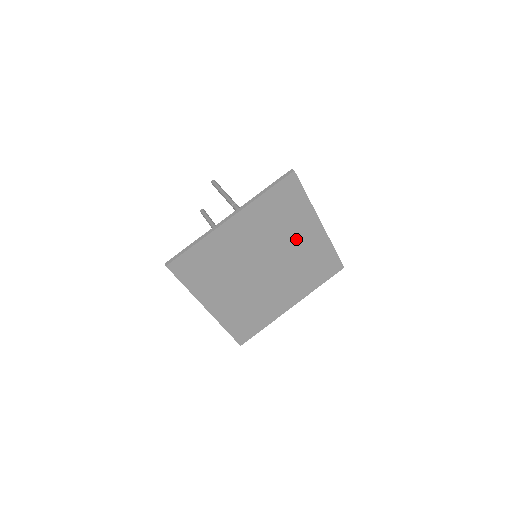
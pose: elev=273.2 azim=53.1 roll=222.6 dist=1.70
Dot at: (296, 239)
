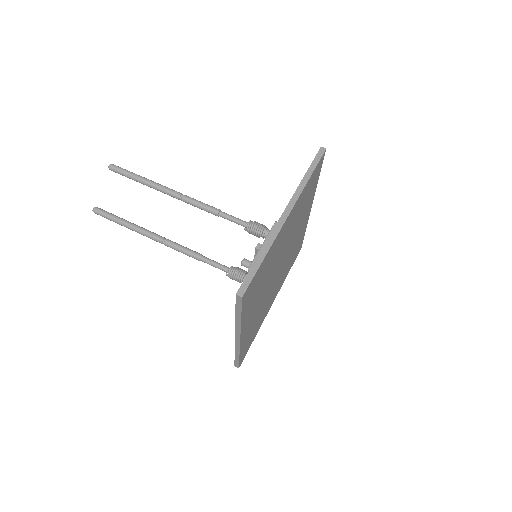
Dot at: (299, 227)
